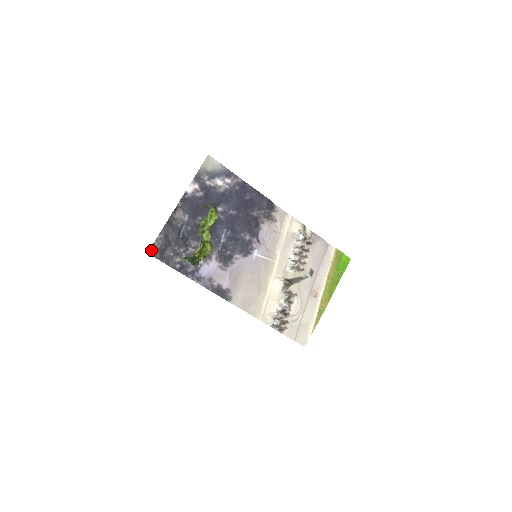
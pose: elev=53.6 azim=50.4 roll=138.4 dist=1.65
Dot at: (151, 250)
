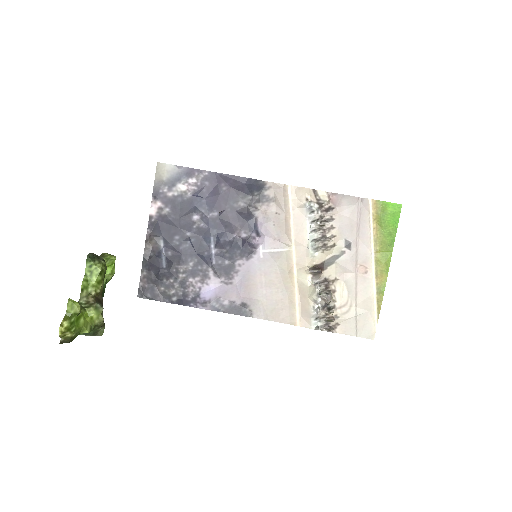
Dot at: (139, 293)
